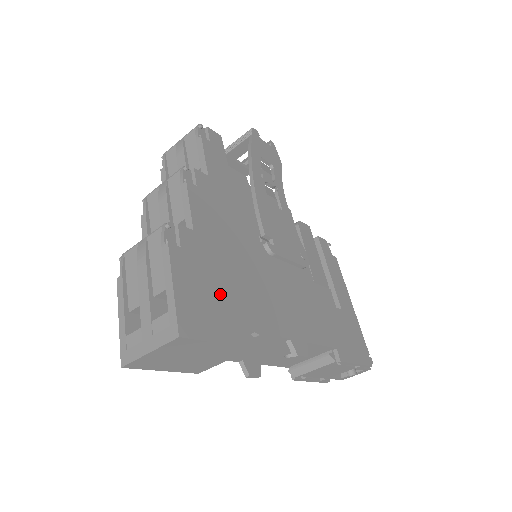
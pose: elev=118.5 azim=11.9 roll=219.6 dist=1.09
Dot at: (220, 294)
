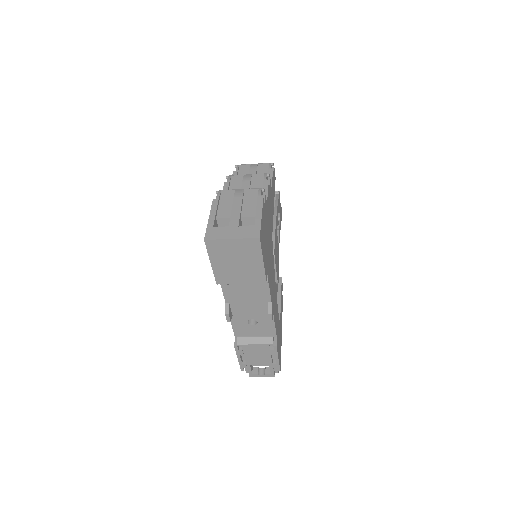
Dot at: (266, 243)
